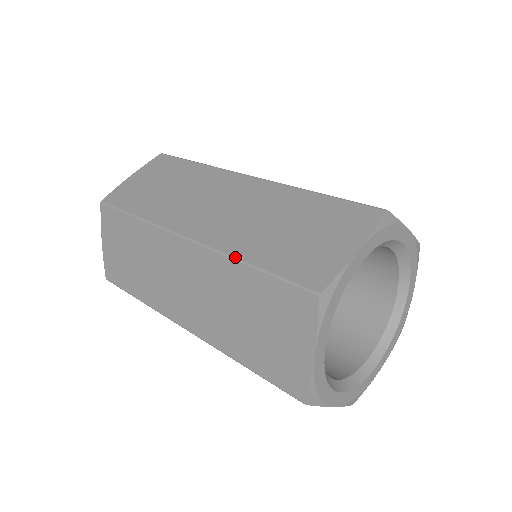
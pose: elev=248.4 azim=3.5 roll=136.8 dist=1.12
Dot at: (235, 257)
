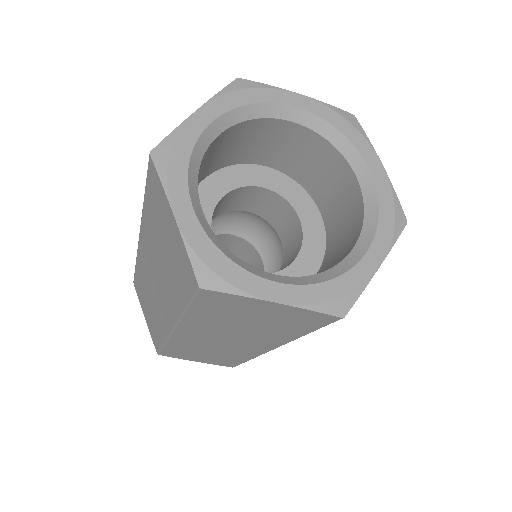
Dot at: (143, 207)
